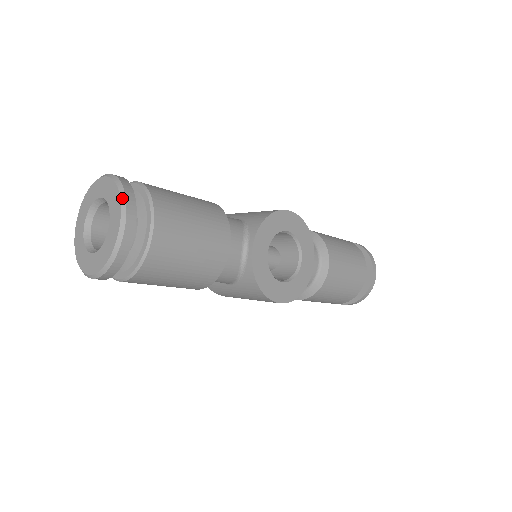
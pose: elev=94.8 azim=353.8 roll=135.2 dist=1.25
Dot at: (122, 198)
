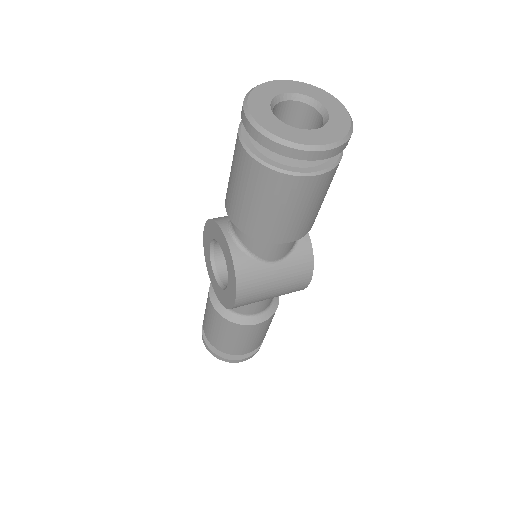
Dot at: (328, 93)
